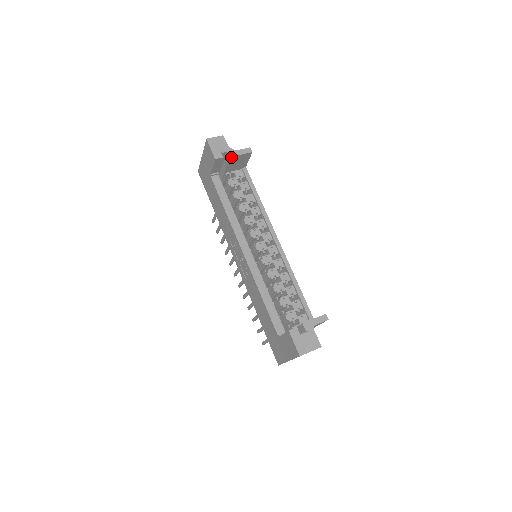
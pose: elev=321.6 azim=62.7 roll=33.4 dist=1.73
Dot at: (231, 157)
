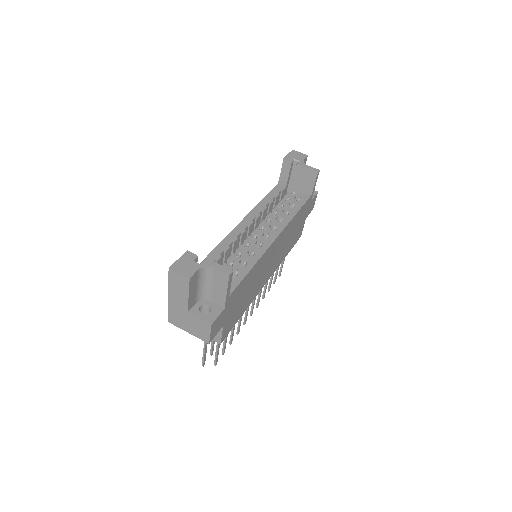
Dot at: (298, 165)
